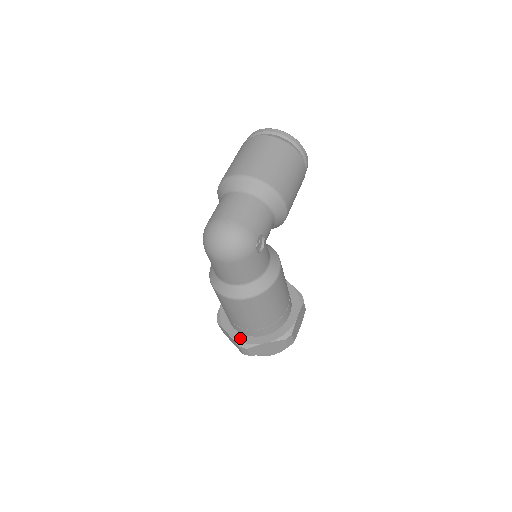
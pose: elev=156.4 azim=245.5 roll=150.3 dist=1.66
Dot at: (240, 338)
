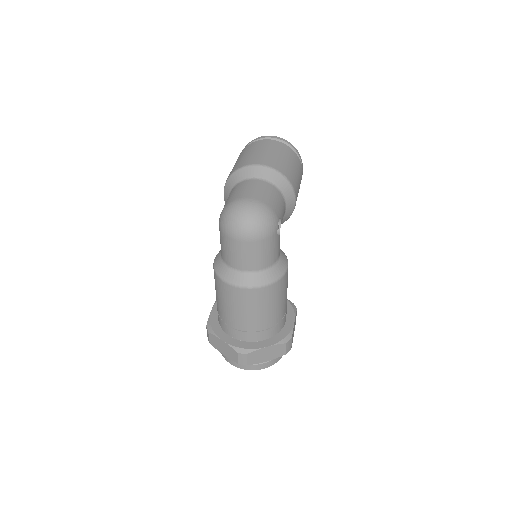
Dot at: (238, 344)
